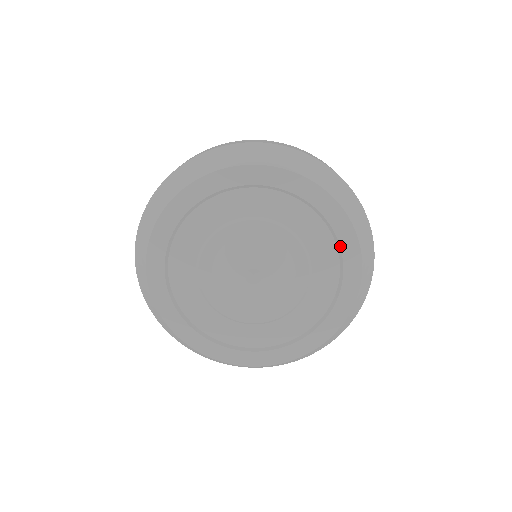
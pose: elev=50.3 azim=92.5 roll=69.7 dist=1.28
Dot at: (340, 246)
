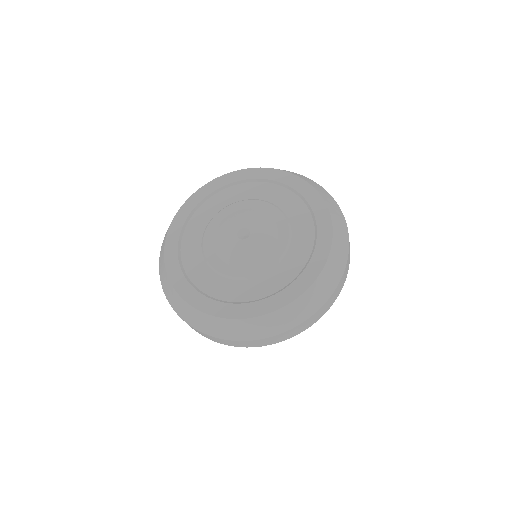
Dot at: (291, 188)
